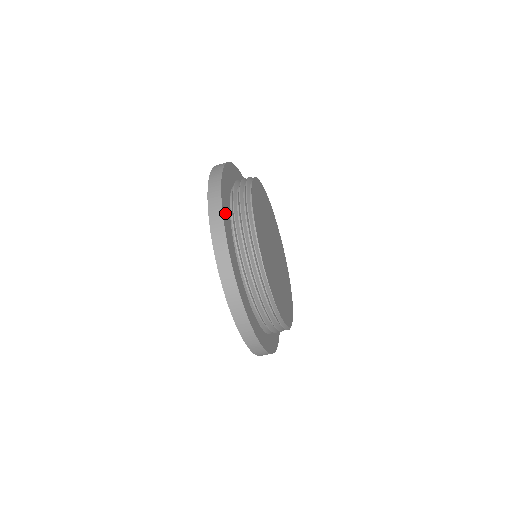
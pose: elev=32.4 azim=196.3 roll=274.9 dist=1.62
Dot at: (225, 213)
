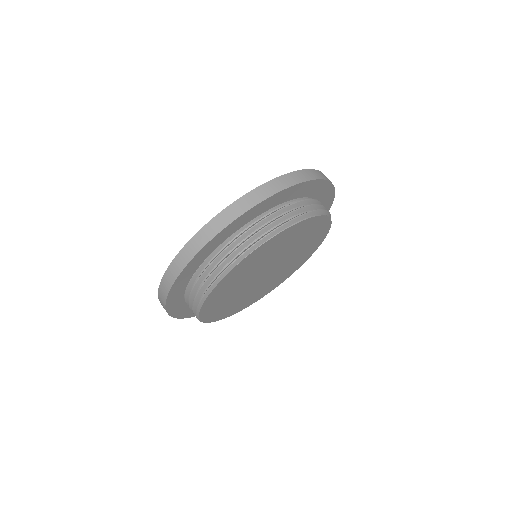
Dot at: (319, 186)
